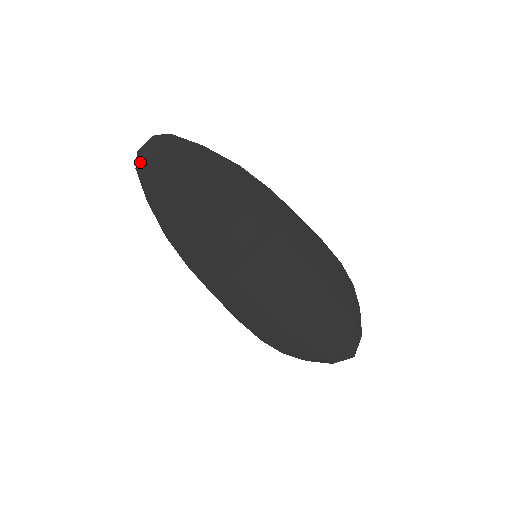
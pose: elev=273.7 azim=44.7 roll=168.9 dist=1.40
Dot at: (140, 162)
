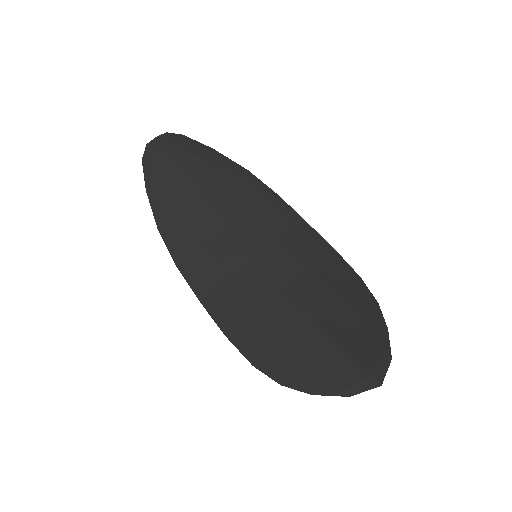
Dot at: (147, 153)
